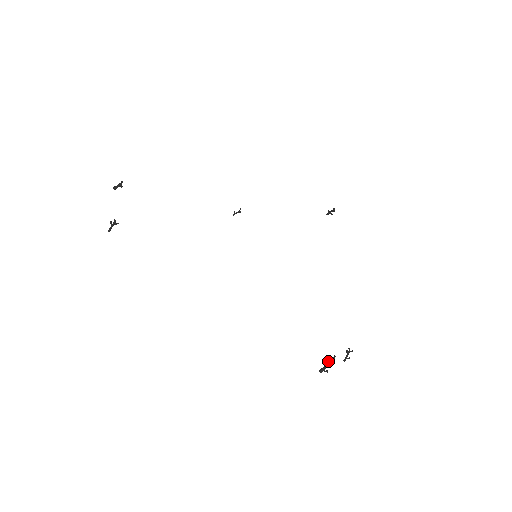
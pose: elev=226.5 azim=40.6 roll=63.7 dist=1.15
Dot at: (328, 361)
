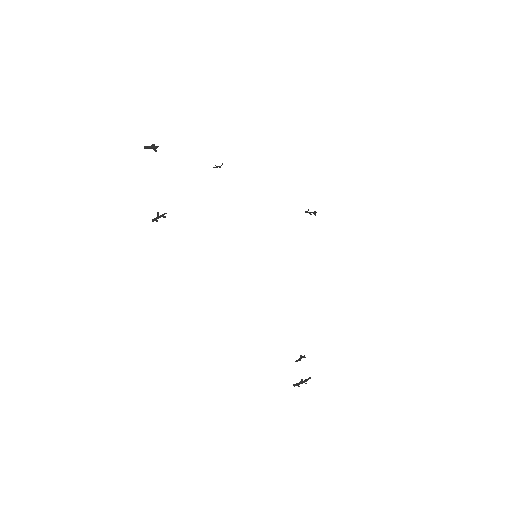
Dot at: (304, 380)
